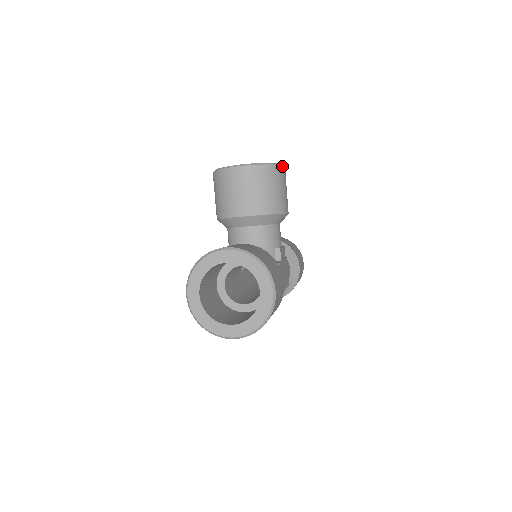
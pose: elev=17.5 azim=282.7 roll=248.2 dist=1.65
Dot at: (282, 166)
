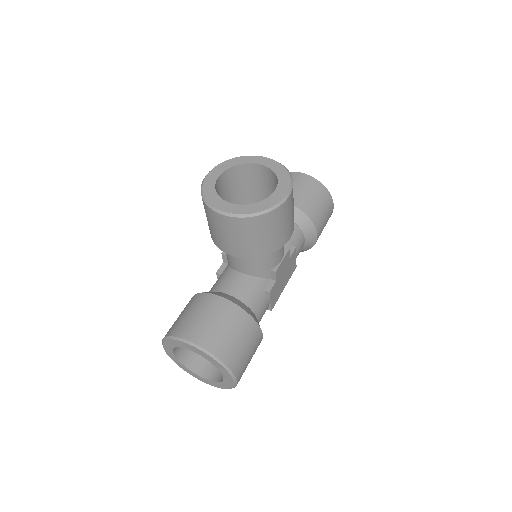
Dot at: (282, 204)
